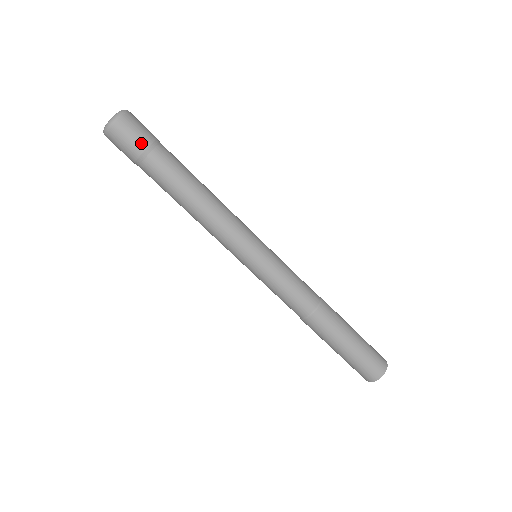
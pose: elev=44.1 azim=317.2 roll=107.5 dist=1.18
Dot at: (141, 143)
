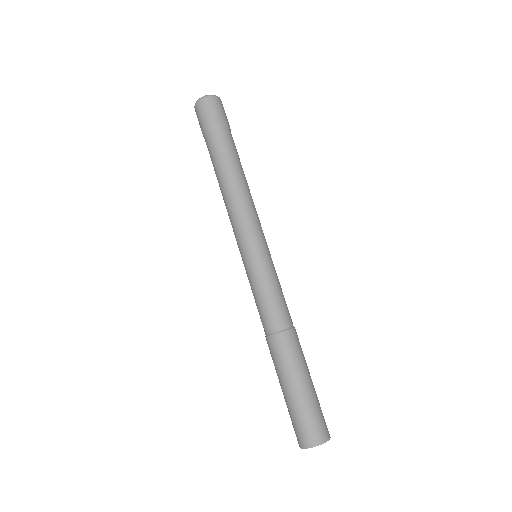
Dot at: (211, 121)
